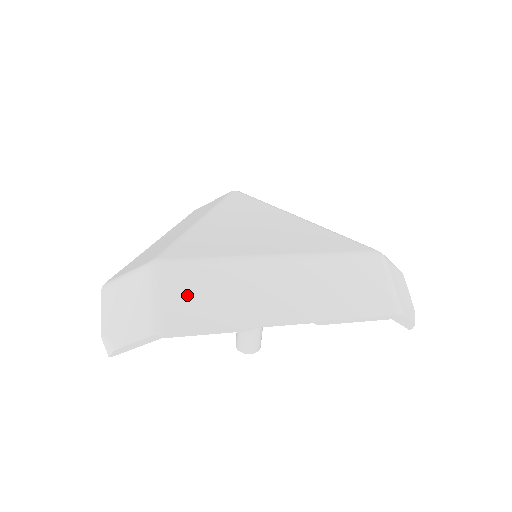
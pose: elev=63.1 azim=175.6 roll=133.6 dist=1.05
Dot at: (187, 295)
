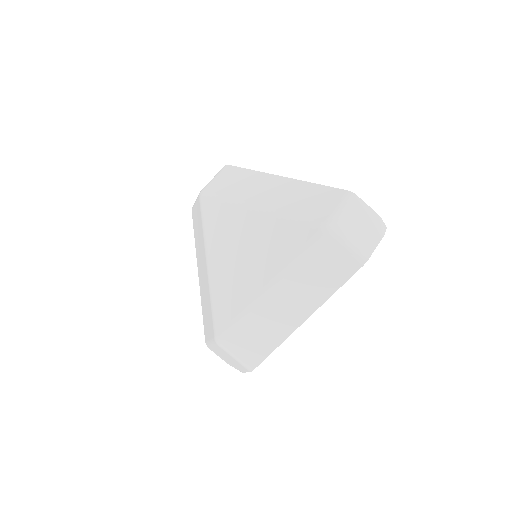
Dot at: (246, 345)
